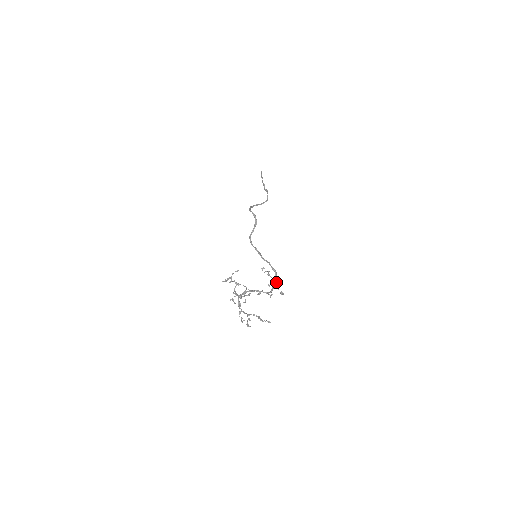
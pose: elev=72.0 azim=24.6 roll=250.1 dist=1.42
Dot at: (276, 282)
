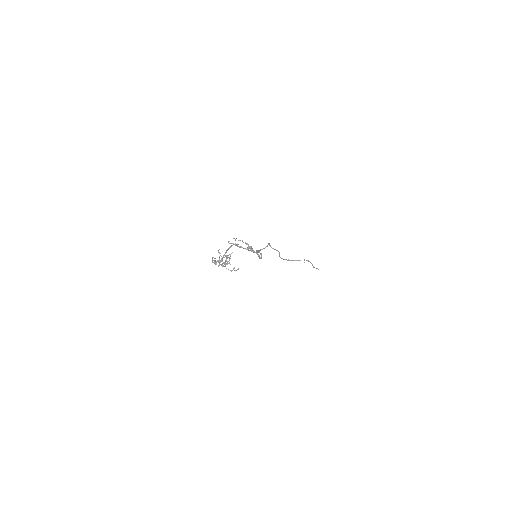
Dot at: (253, 251)
